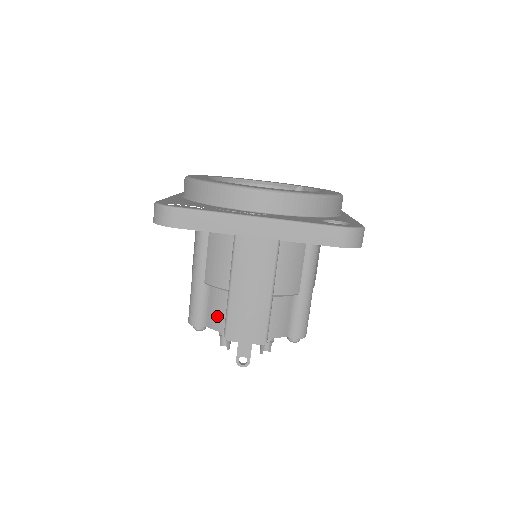
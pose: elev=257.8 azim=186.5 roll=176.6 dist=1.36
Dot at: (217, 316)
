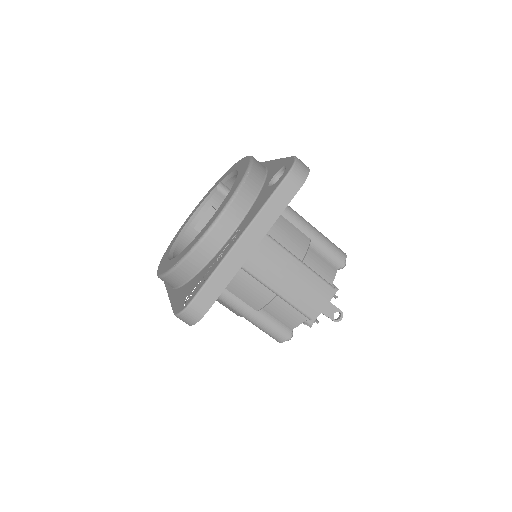
Dot at: (290, 316)
